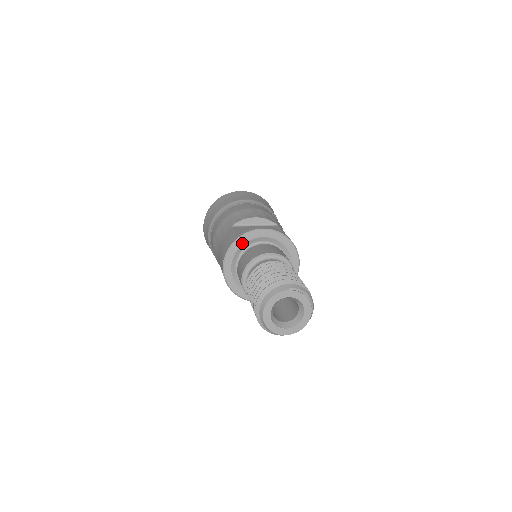
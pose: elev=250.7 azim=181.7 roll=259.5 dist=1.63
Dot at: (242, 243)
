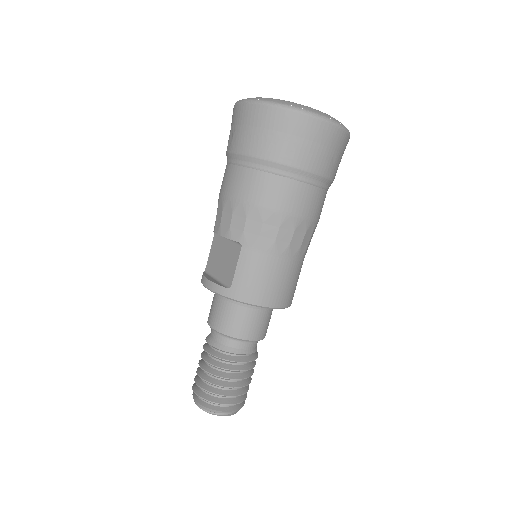
Dot at: occluded
